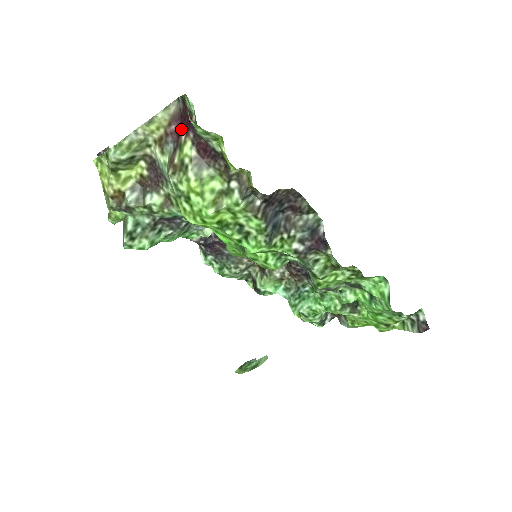
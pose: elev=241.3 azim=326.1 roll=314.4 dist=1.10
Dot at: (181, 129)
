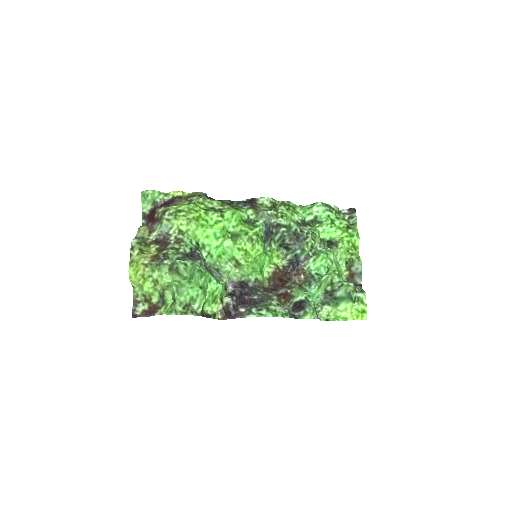
Dot at: (153, 219)
